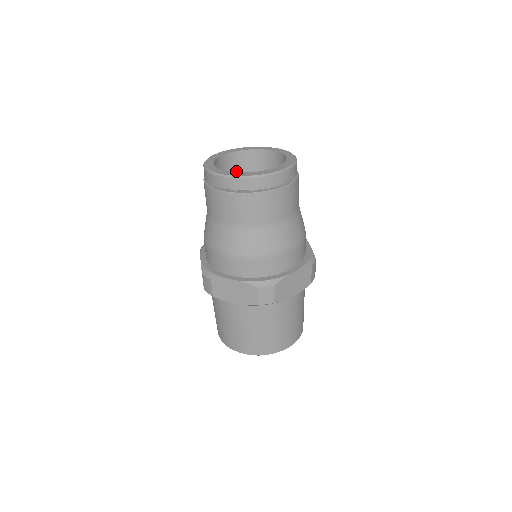
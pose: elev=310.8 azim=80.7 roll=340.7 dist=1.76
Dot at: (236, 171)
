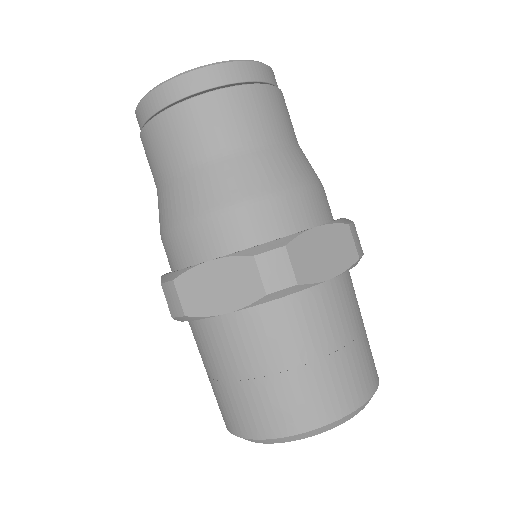
Dot at: occluded
